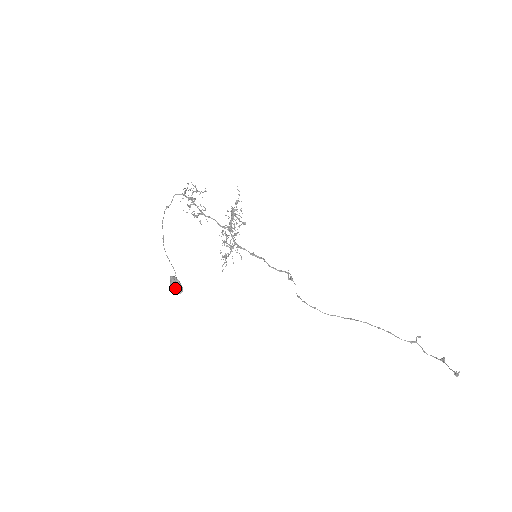
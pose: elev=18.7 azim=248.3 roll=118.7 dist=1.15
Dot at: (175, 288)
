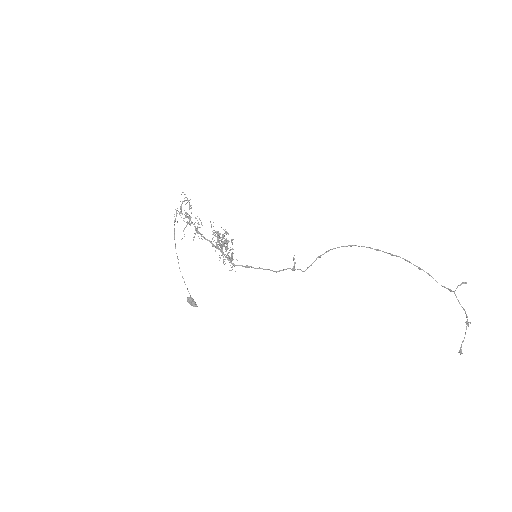
Dot at: occluded
